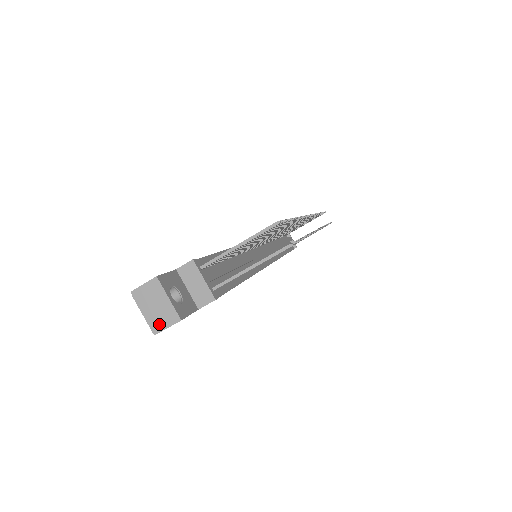
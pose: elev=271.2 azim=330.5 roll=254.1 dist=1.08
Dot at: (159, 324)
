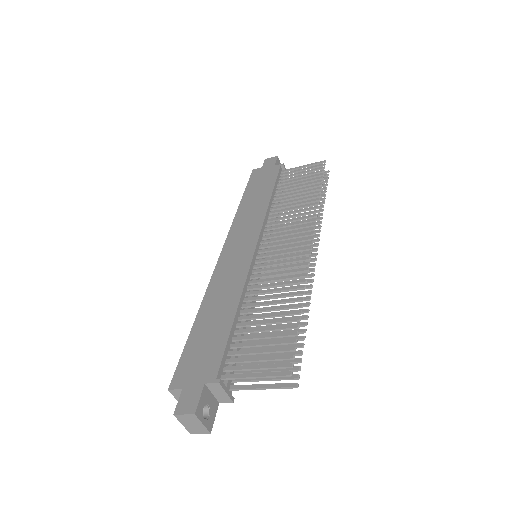
Dot at: (194, 431)
